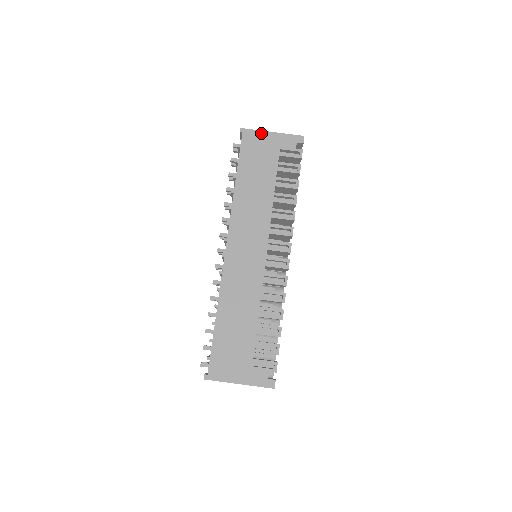
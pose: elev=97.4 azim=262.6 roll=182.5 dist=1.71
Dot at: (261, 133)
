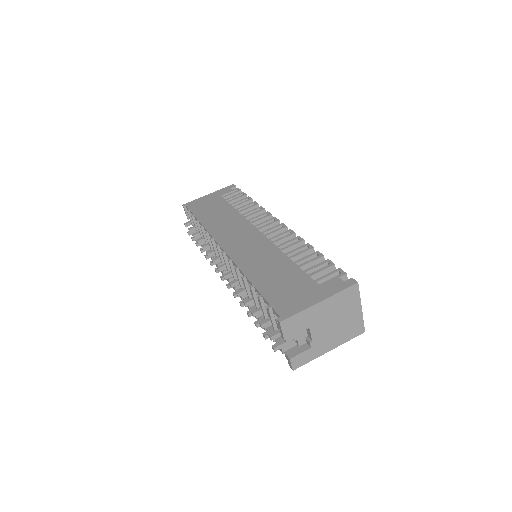
Dot at: (200, 199)
